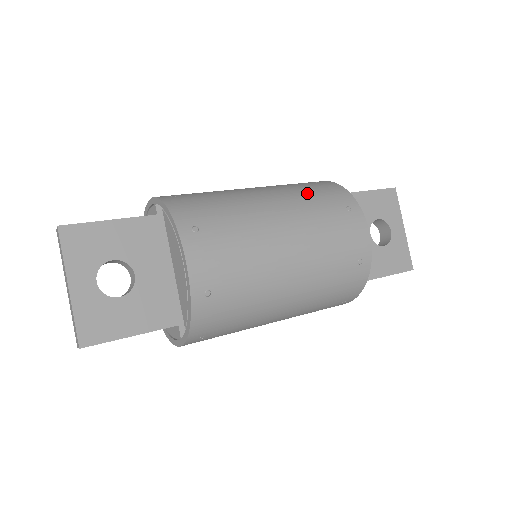
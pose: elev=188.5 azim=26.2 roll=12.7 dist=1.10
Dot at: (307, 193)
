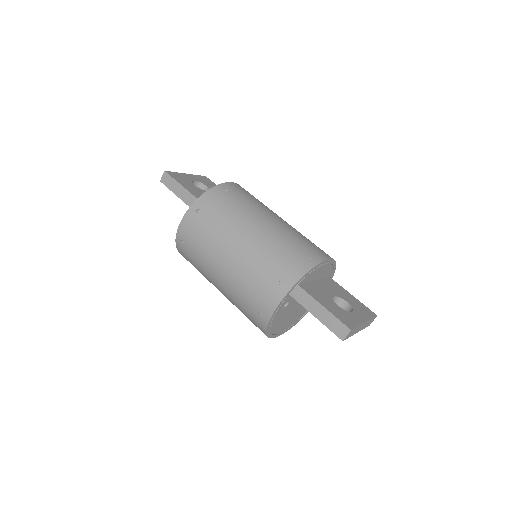
Dot at: occluded
